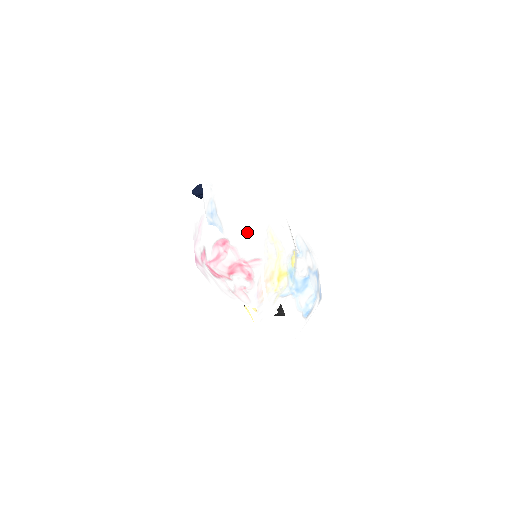
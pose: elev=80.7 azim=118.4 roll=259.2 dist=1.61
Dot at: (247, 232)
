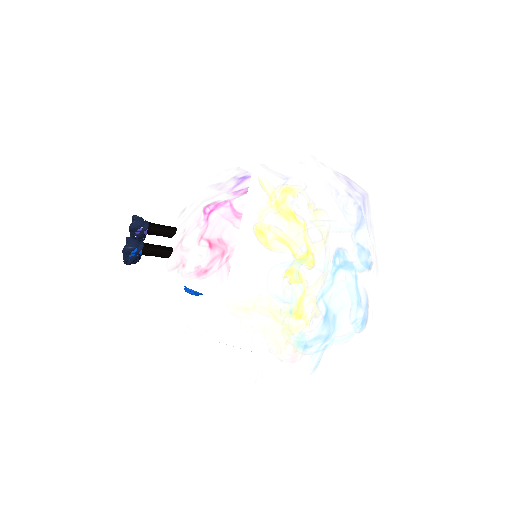
Dot at: (215, 353)
